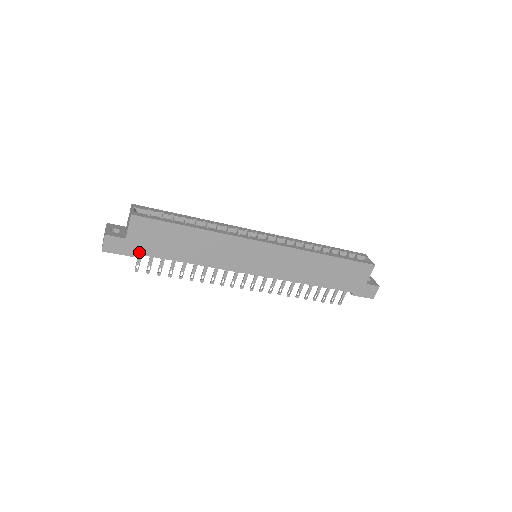
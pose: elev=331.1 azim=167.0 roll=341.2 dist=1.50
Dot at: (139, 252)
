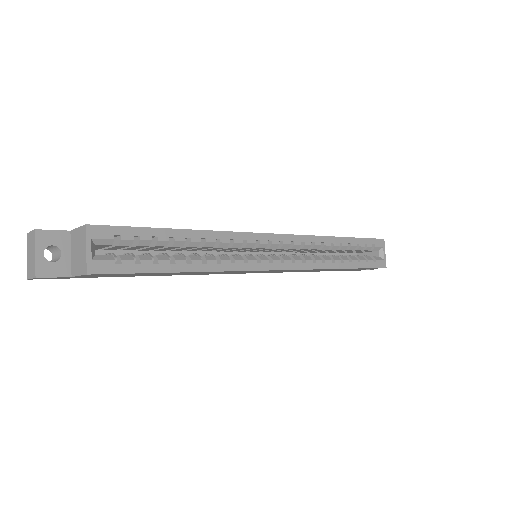
Dot at: (91, 277)
